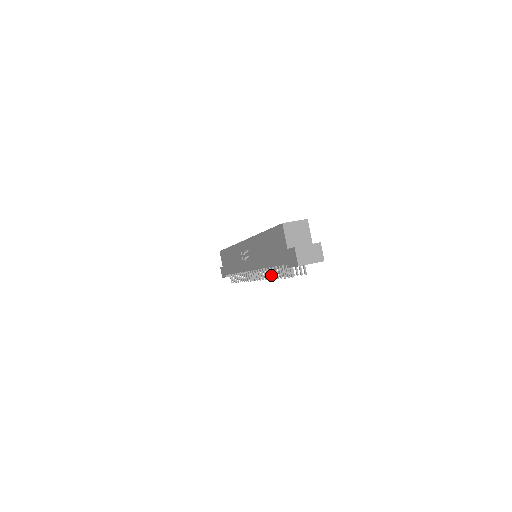
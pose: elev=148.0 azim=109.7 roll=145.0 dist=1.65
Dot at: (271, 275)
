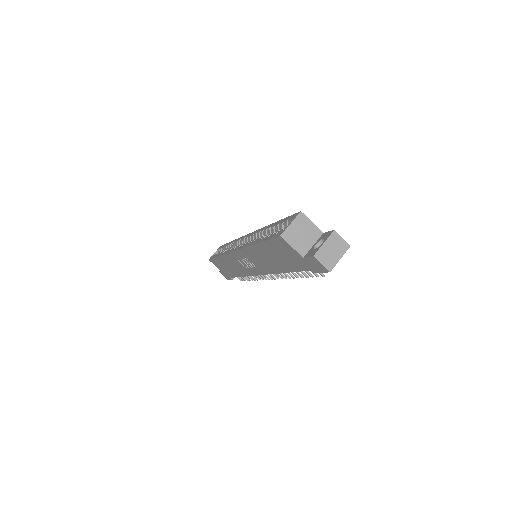
Dot at: (291, 275)
